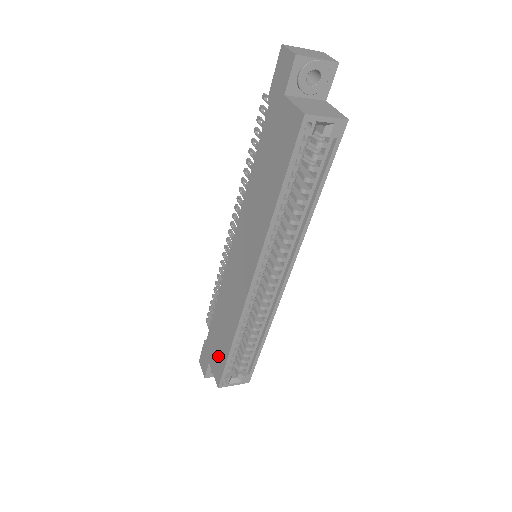
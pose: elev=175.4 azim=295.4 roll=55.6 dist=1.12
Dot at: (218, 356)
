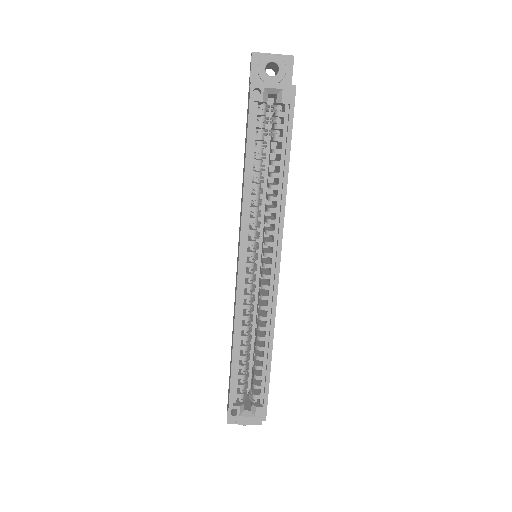
Dot at: occluded
